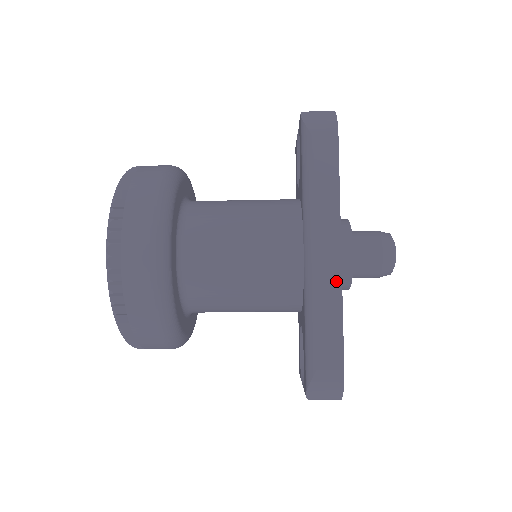
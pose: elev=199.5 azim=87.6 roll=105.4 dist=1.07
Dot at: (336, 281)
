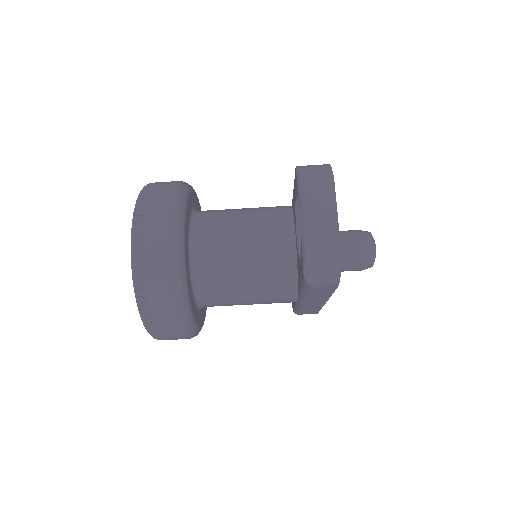
Dot at: occluded
